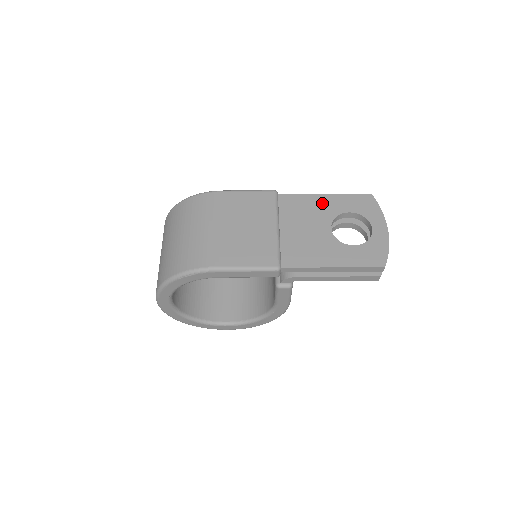
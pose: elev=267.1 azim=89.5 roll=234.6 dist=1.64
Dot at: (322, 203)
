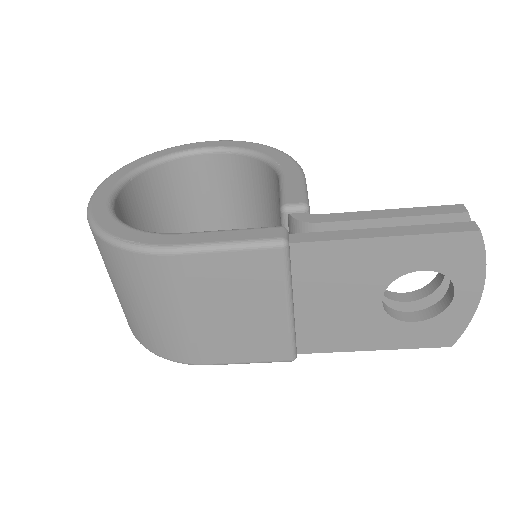
Dot at: (375, 256)
